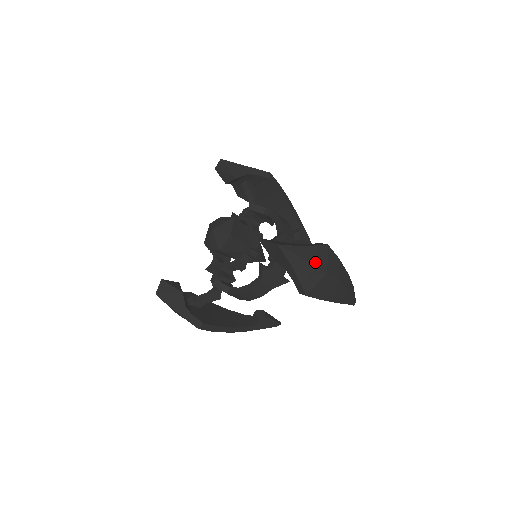
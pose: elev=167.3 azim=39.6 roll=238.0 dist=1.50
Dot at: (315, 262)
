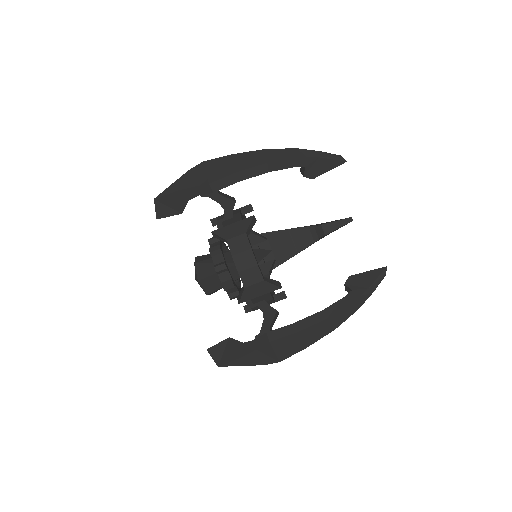
Dot at: (261, 363)
